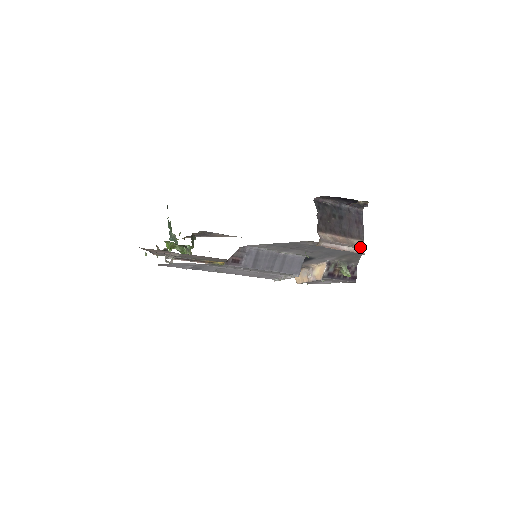
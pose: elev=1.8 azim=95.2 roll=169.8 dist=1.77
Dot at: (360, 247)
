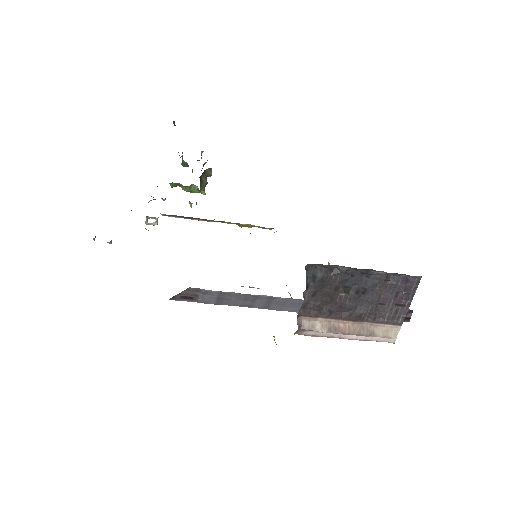
Dot at: (386, 337)
